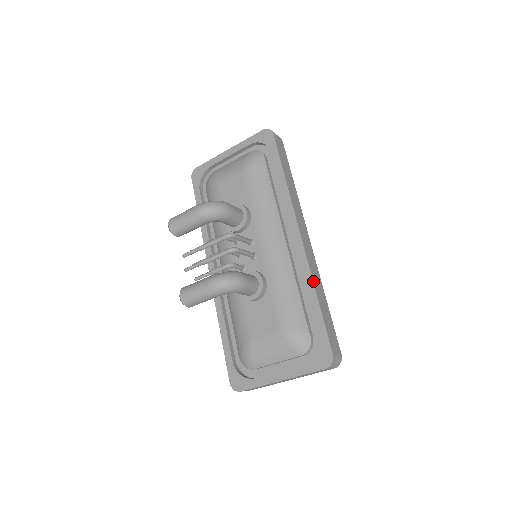
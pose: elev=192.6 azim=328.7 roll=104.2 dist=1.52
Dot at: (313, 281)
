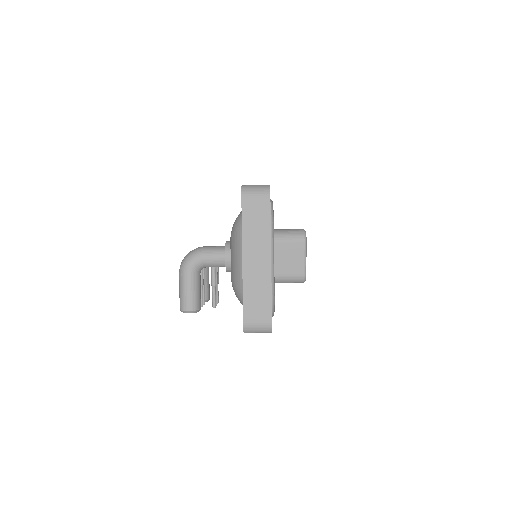
Dot at: occluded
